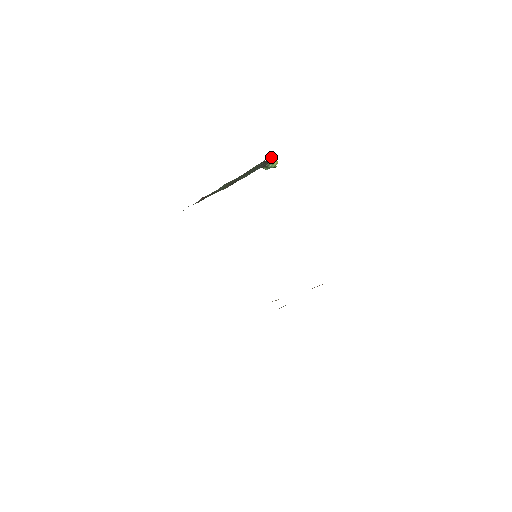
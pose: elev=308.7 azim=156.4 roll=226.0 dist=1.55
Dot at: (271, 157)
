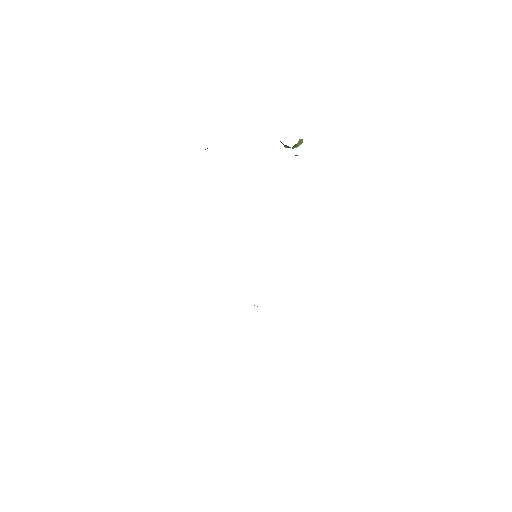
Dot at: (299, 140)
